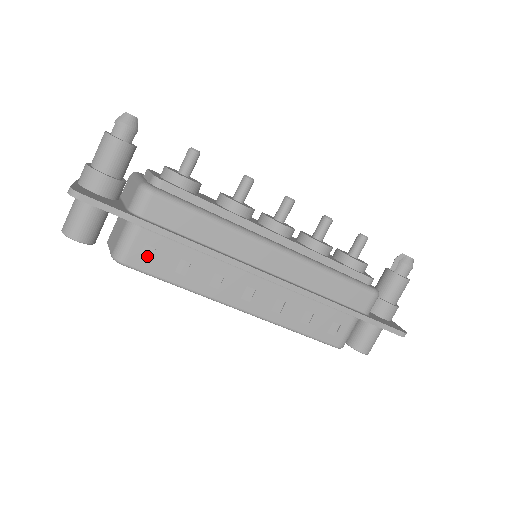
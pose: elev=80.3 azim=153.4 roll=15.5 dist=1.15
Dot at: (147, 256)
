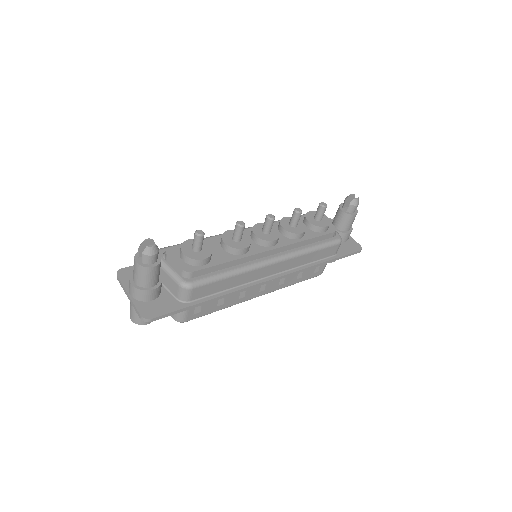
Dot at: (198, 311)
